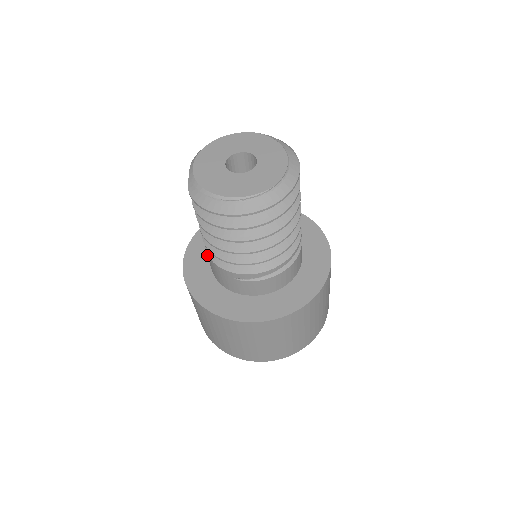
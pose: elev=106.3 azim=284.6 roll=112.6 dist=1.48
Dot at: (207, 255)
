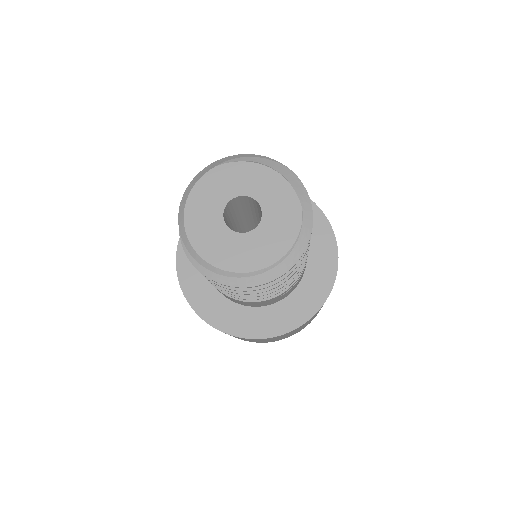
Dot at: occluded
